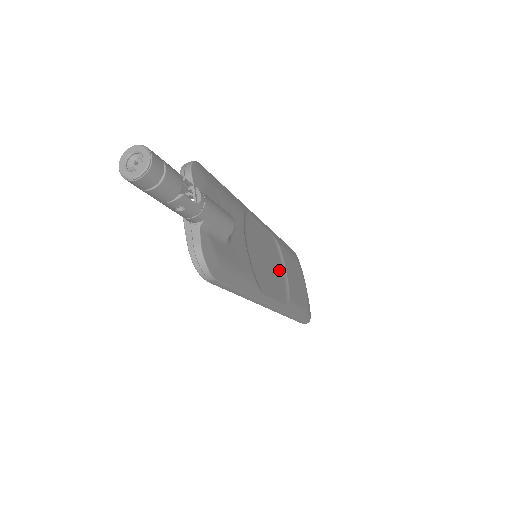
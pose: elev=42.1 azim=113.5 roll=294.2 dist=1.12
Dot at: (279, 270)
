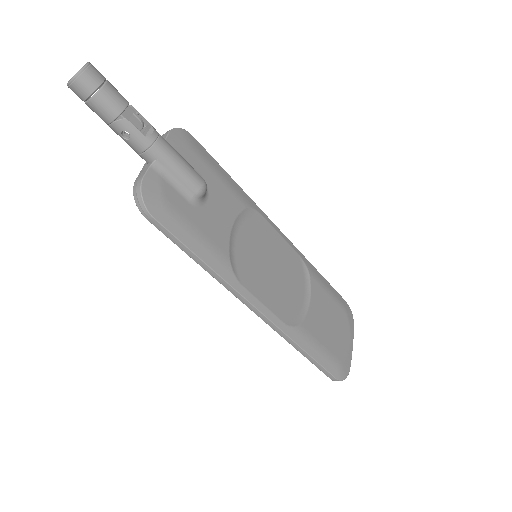
Dot at: (295, 292)
